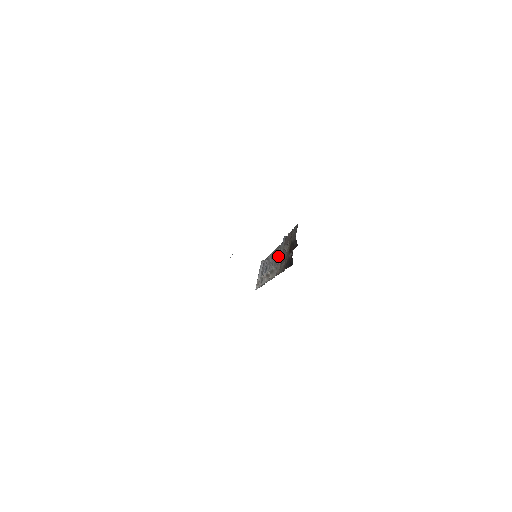
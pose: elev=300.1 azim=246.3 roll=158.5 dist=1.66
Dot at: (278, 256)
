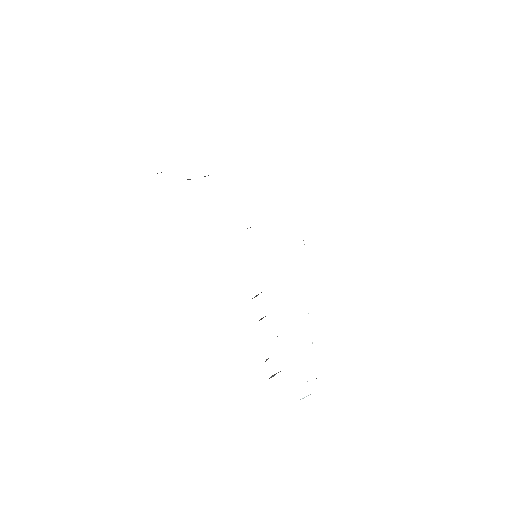
Dot at: occluded
